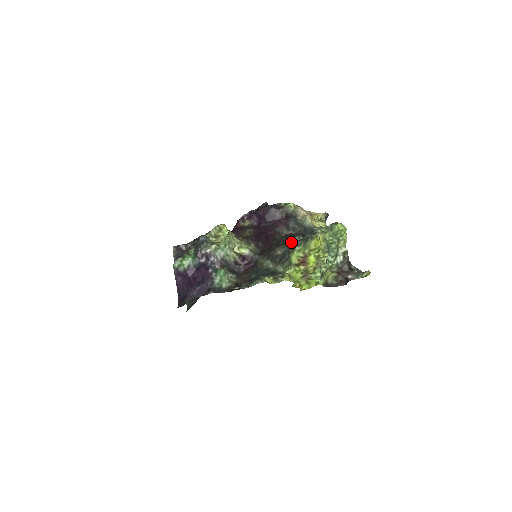
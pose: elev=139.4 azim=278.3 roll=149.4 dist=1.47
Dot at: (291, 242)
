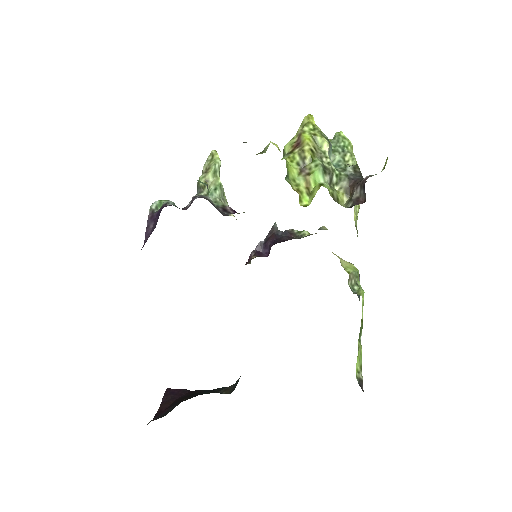
Dot at: occluded
